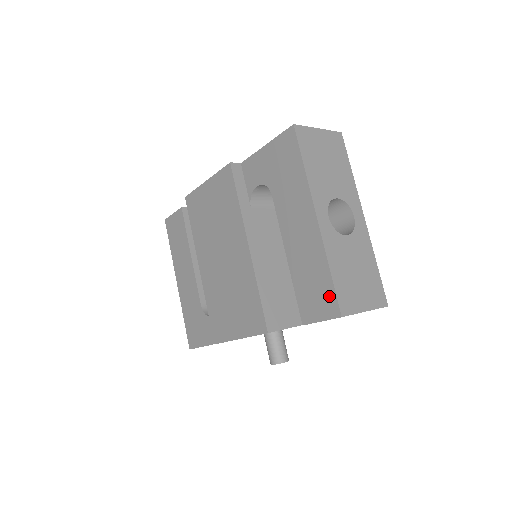
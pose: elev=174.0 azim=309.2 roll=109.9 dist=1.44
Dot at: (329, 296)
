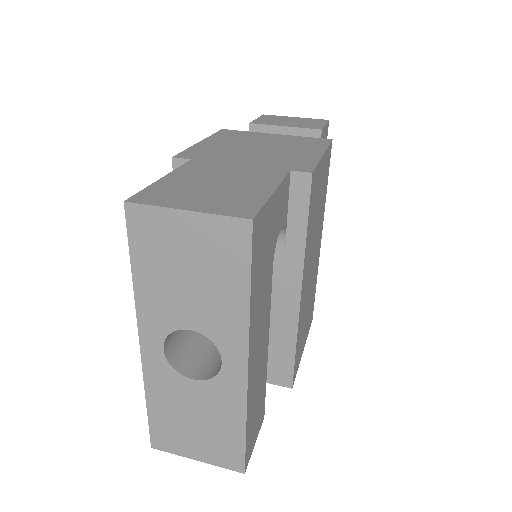
Dot at: occluded
